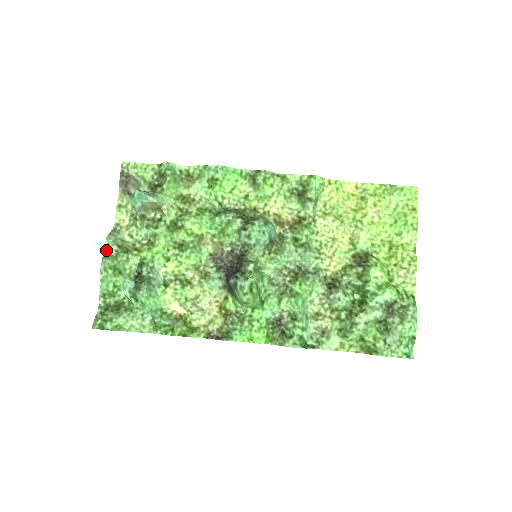
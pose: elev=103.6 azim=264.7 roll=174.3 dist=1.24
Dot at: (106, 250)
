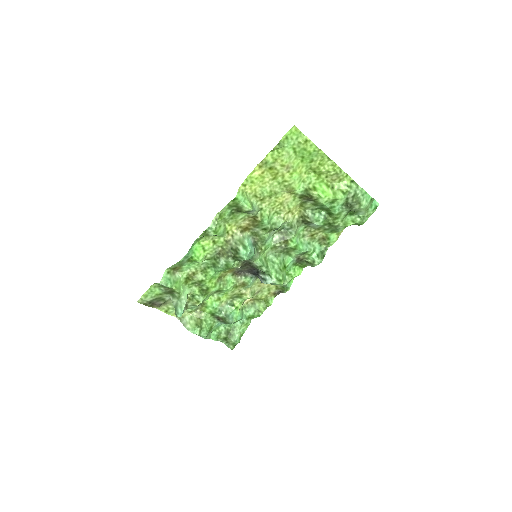
Dot at: (195, 333)
